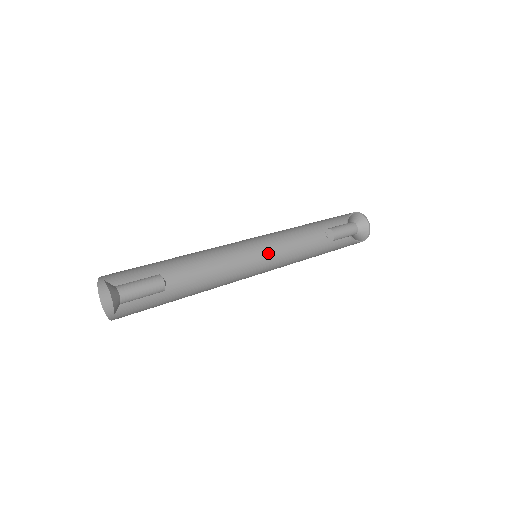
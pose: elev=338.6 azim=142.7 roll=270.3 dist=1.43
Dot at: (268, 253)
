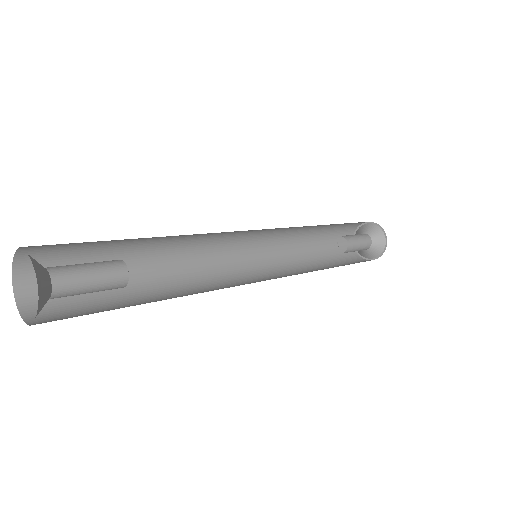
Dot at: (272, 270)
